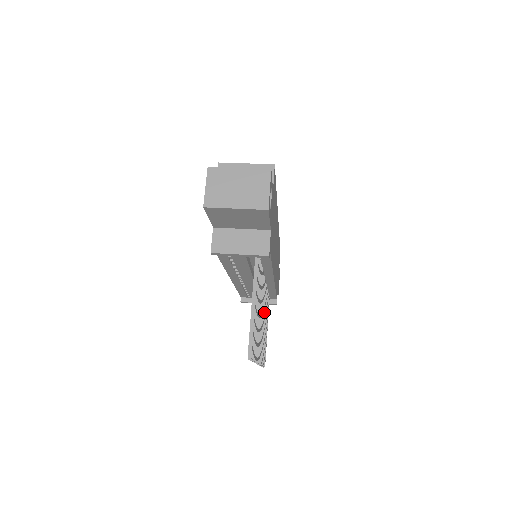
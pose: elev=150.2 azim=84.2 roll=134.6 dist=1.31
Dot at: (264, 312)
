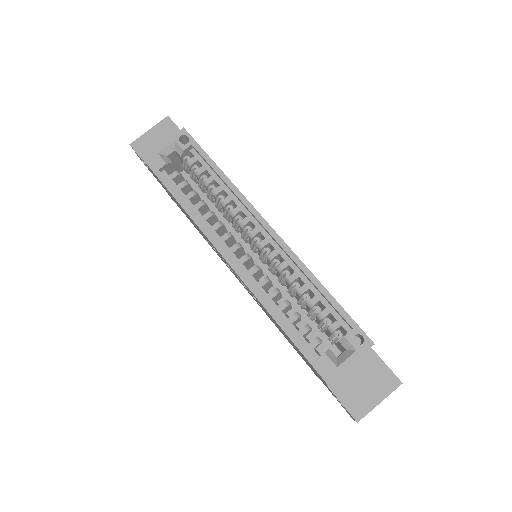
Dot at: occluded
